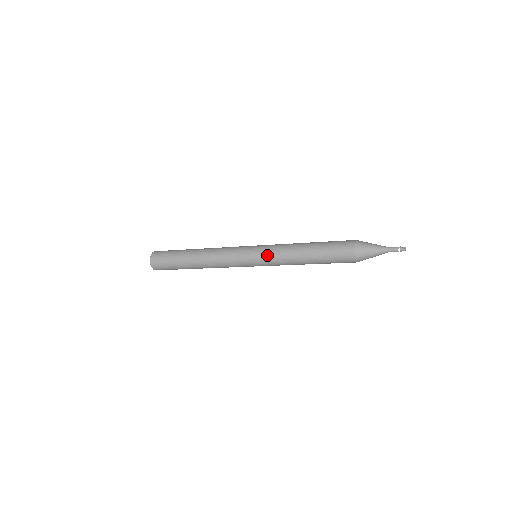
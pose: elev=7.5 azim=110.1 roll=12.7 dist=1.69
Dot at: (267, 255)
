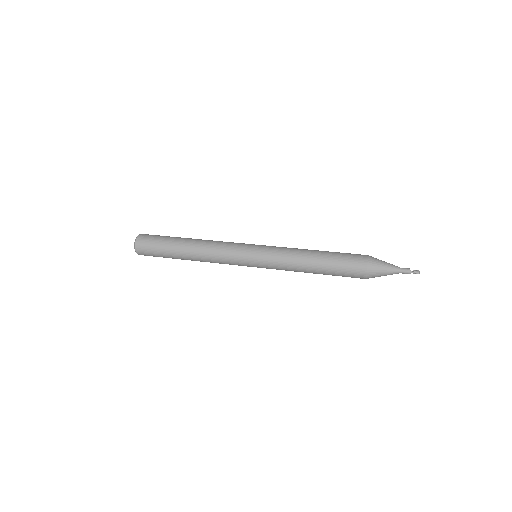
Dot at: (270, 266)
